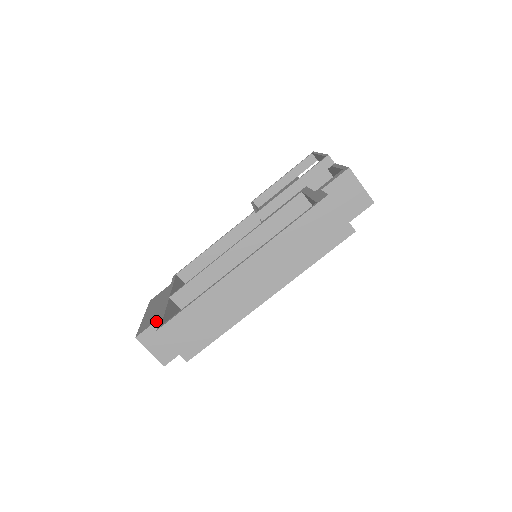
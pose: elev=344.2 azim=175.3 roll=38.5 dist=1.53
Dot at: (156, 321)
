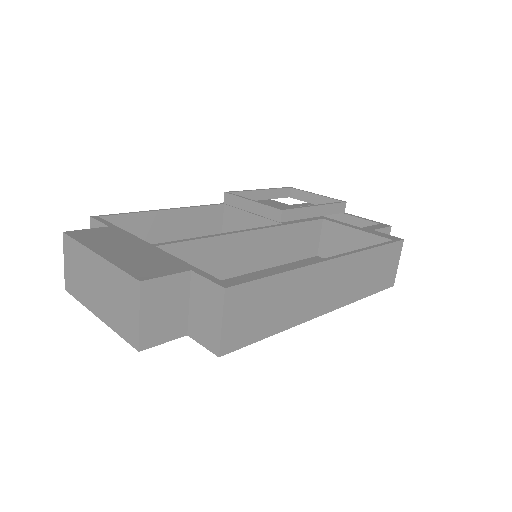
Dot at: (183, 272)
